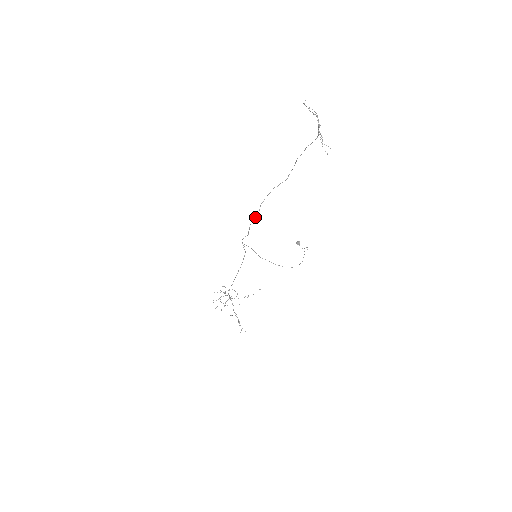
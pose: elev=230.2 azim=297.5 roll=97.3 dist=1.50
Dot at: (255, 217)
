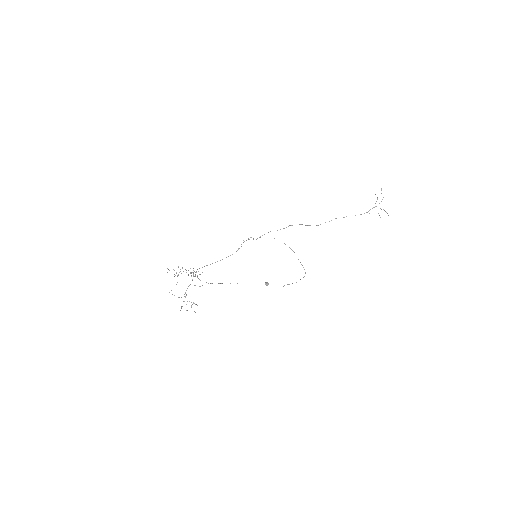
Dot at: occluded
